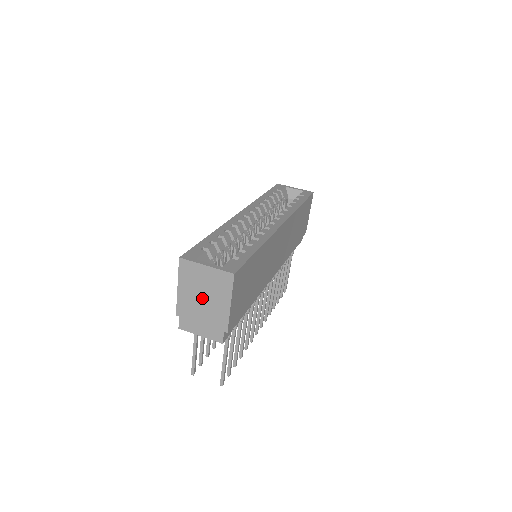
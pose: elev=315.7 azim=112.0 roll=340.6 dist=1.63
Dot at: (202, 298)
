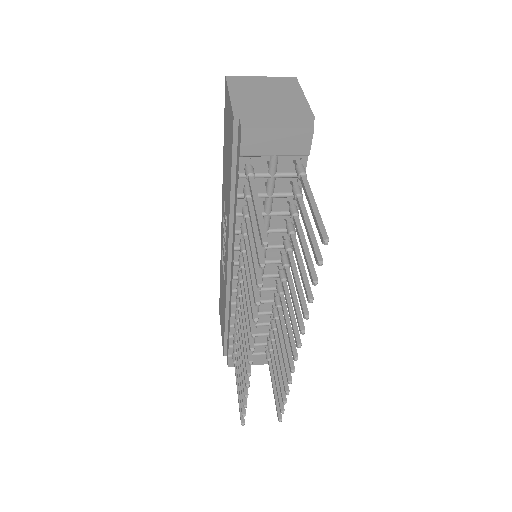
Dot at: (266, 97)
